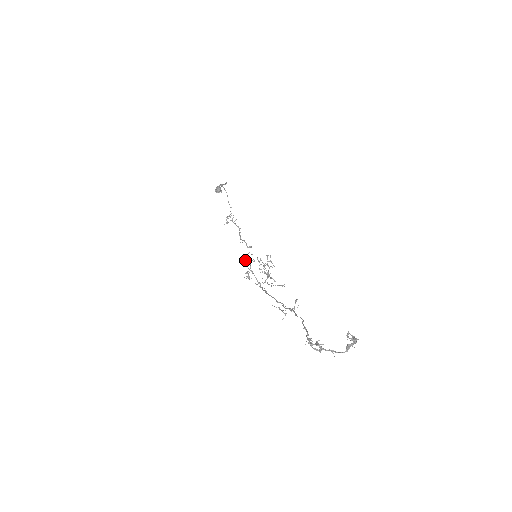
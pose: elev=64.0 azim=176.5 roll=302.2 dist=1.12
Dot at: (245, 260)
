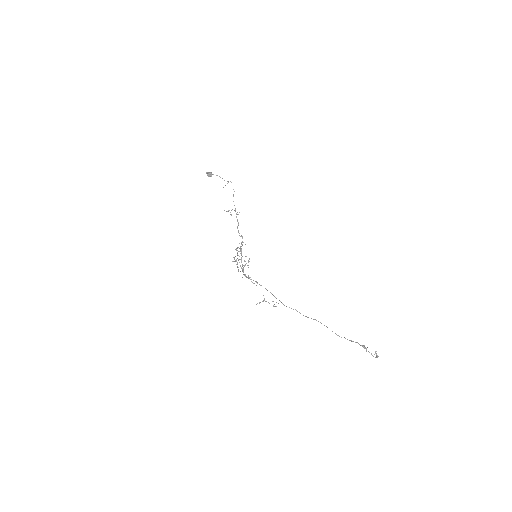
Dot at: occluded
